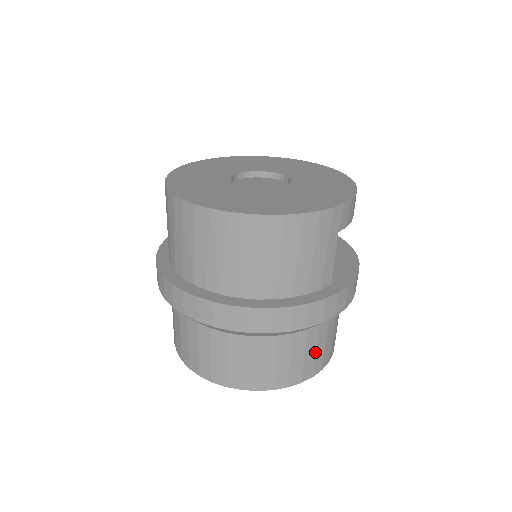
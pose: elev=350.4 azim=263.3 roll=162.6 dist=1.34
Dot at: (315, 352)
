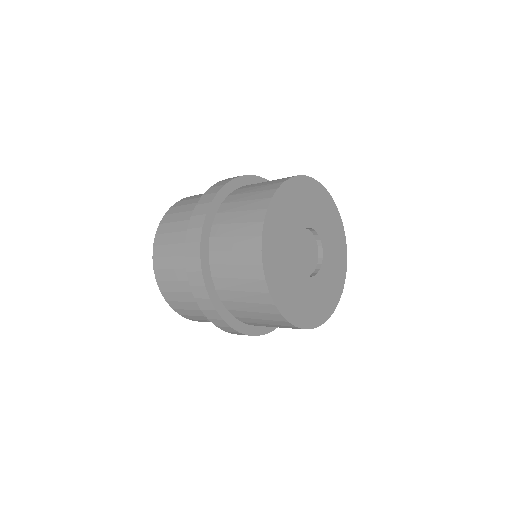
Dot at: occluded
